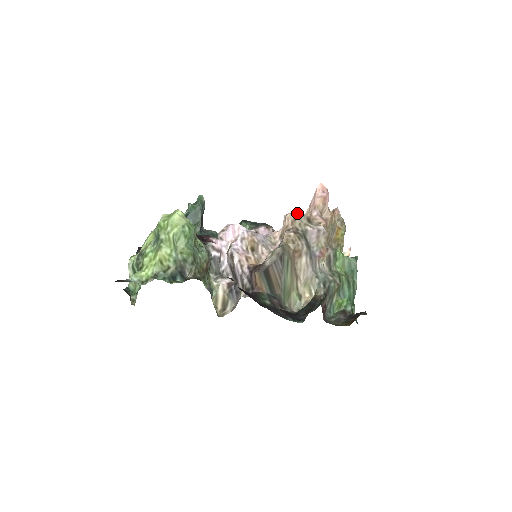
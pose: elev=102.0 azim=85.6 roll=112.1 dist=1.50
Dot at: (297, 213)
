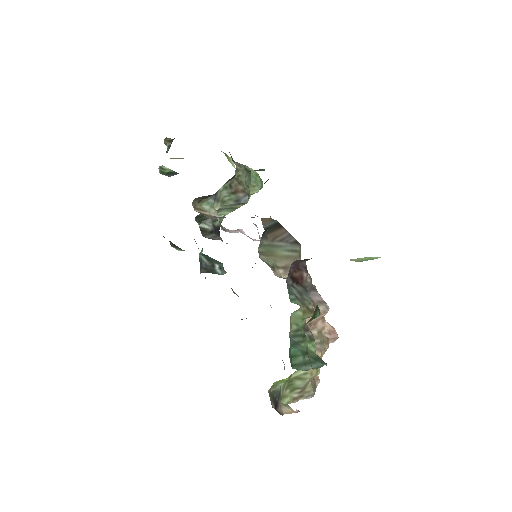
Dot at: occluded
